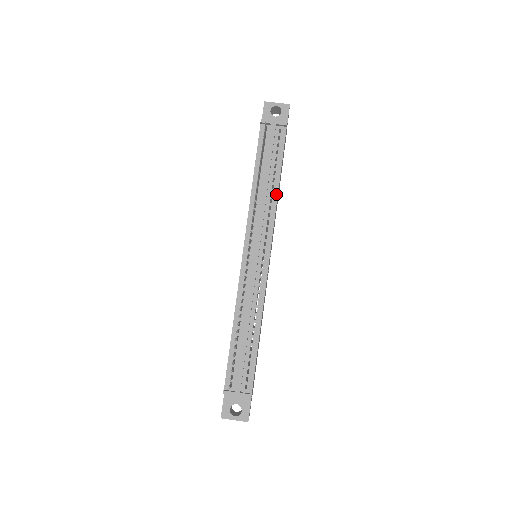
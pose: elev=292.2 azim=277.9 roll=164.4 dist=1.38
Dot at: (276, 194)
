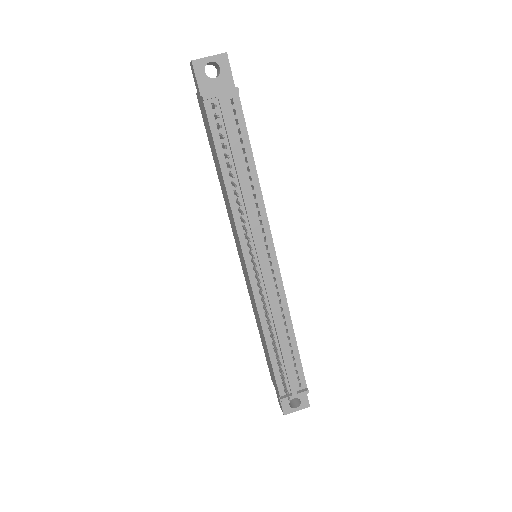
Dot at: (258, 186)
